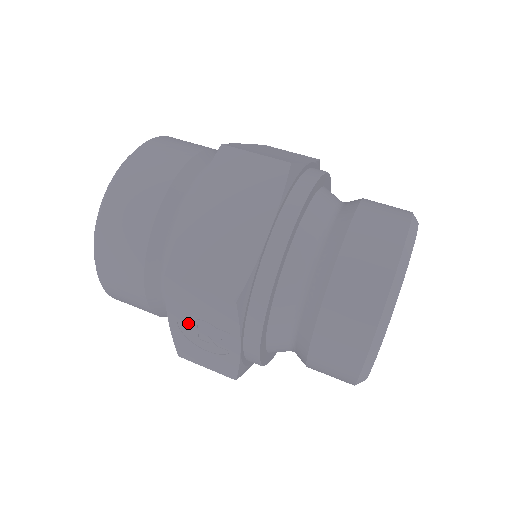
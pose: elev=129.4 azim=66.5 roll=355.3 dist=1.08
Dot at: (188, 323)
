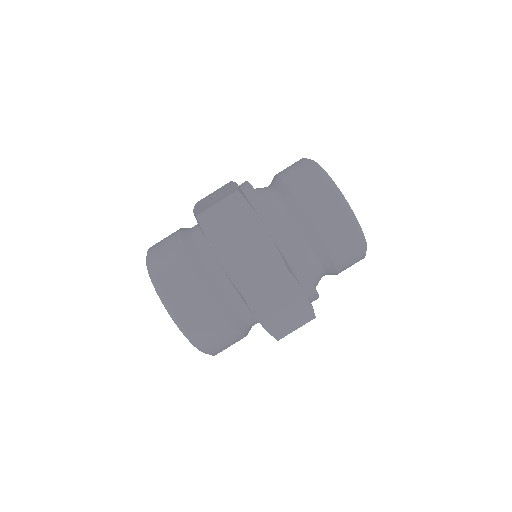
Dot at: occluded
